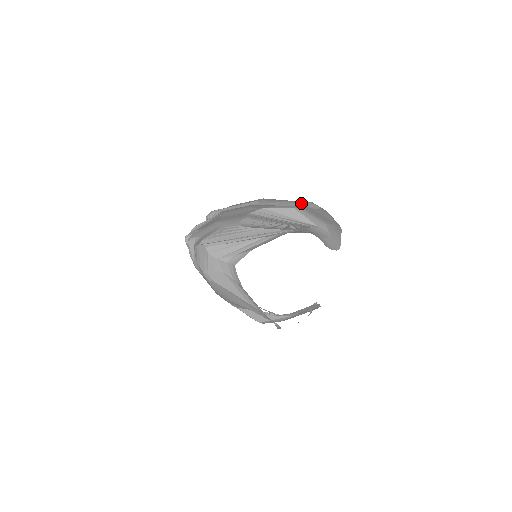
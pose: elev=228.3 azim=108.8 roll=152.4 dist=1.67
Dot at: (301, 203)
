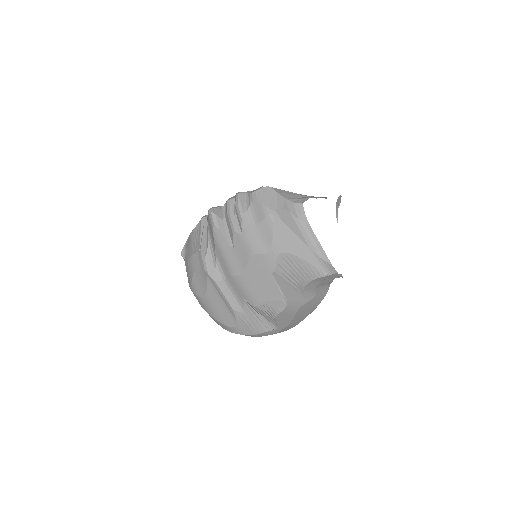
Dot at: occluded
